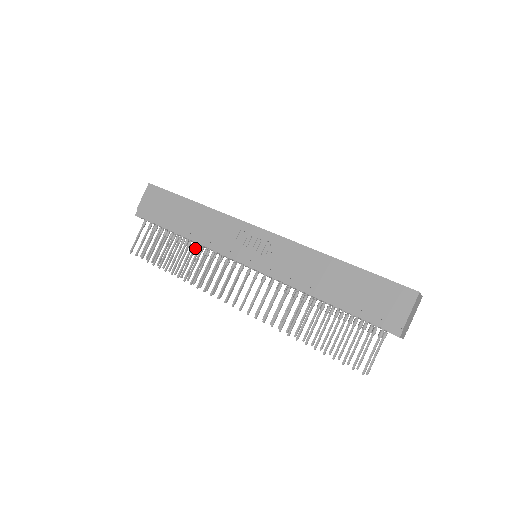
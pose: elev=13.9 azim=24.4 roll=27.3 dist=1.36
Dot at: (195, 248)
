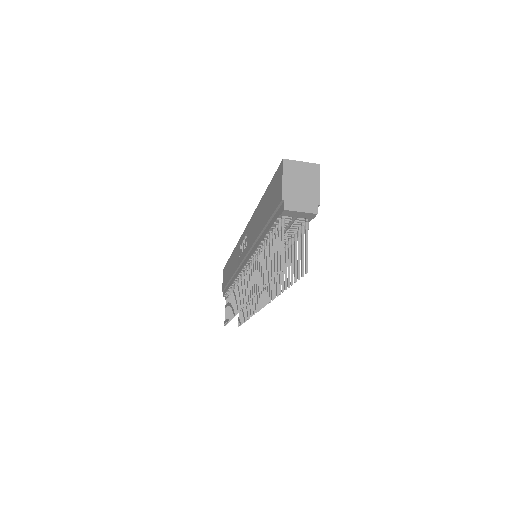
Dot at: occluded
